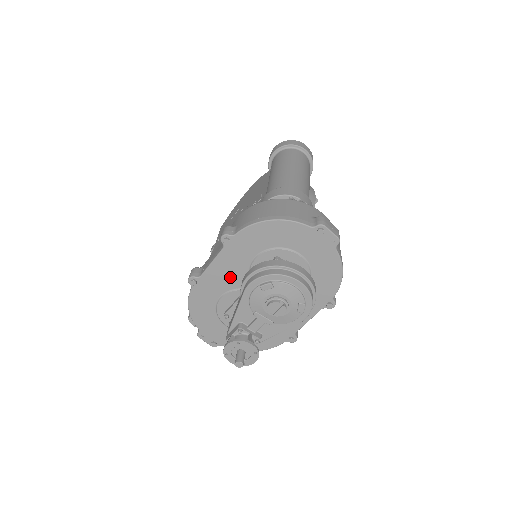
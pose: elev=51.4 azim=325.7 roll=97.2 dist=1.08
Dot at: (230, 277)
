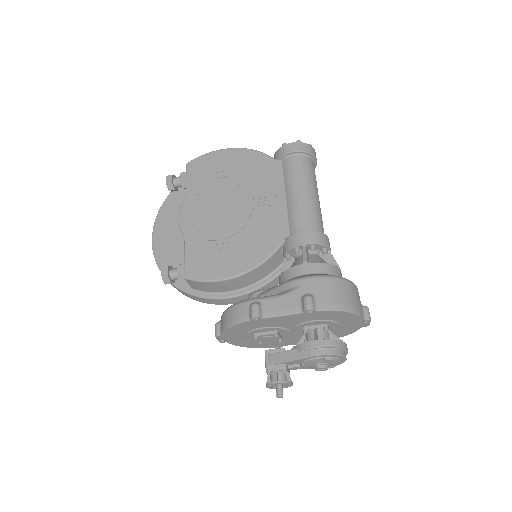
Dot at: (284, 323)
